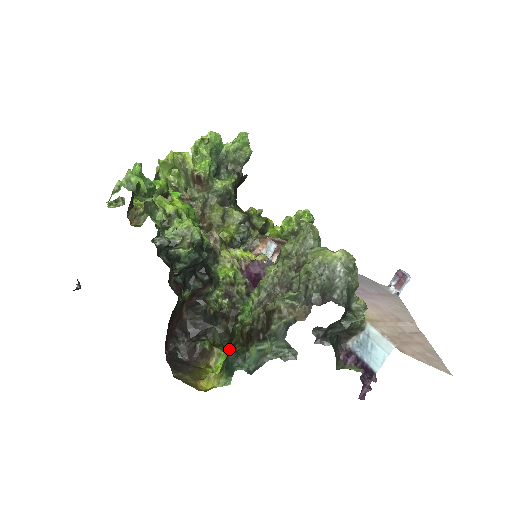
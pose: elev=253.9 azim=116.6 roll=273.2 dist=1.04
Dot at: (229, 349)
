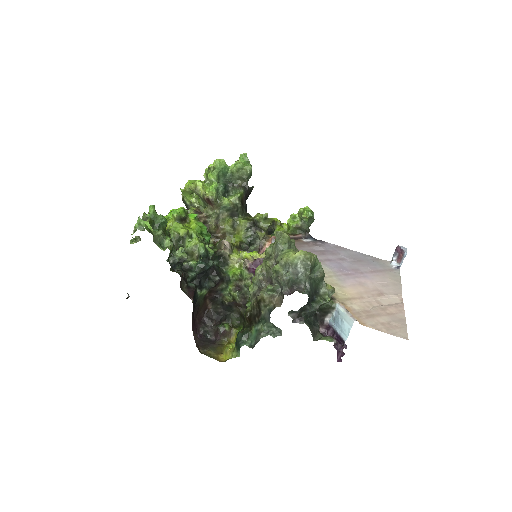
Dot at: (242, 329)
